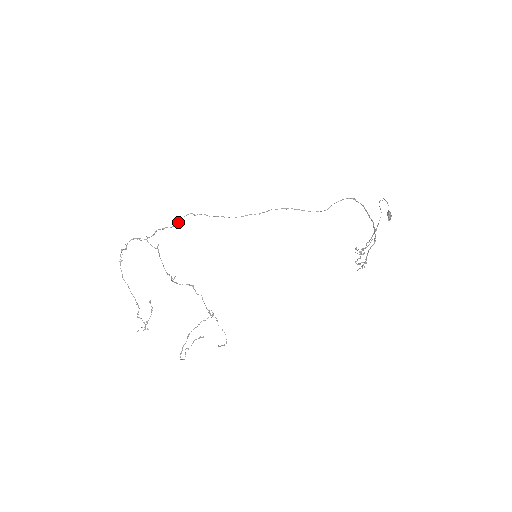
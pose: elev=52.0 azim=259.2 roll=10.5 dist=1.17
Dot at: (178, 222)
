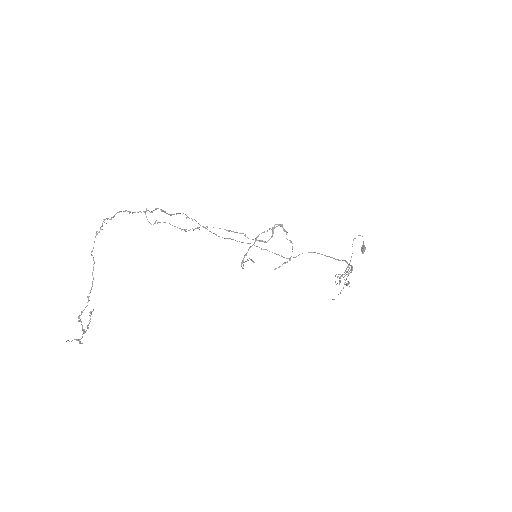
Dot at: occluded
